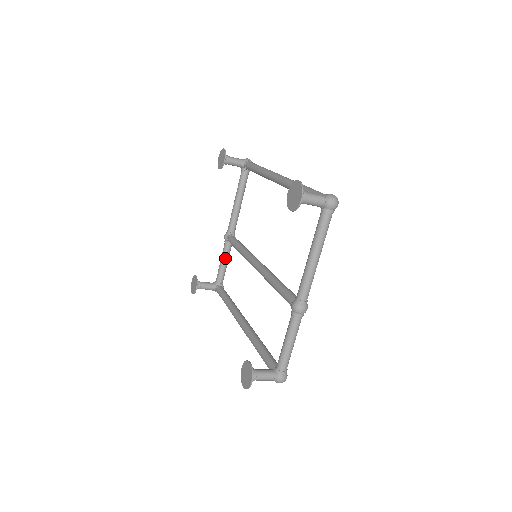
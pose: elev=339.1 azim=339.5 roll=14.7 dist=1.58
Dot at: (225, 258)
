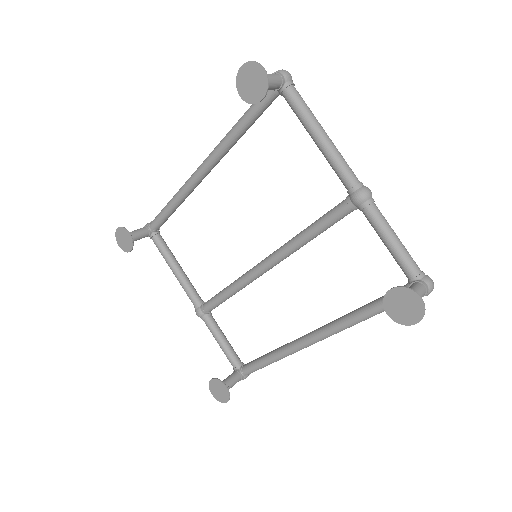
Dot at: (219, 334)
